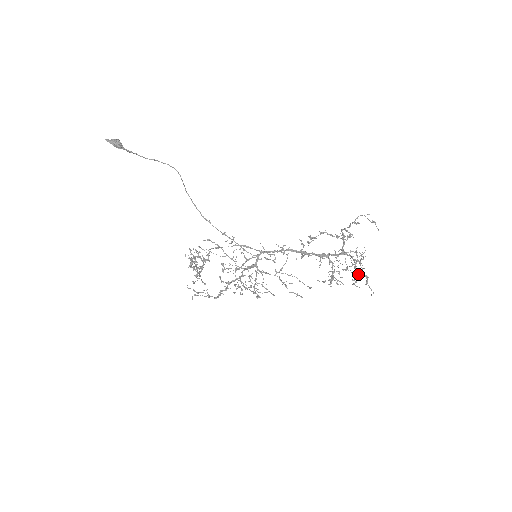
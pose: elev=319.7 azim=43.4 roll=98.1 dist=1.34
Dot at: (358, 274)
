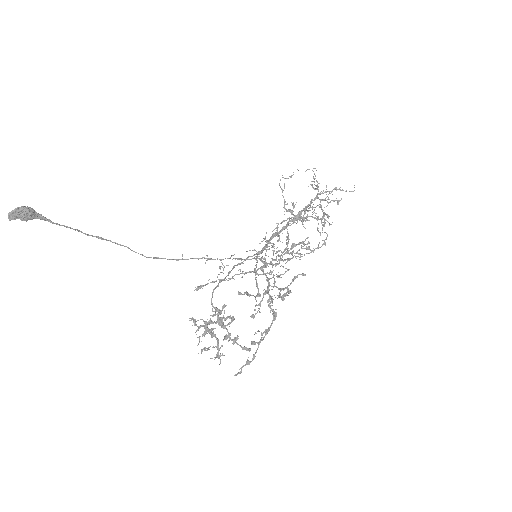
Dot at: occluded
